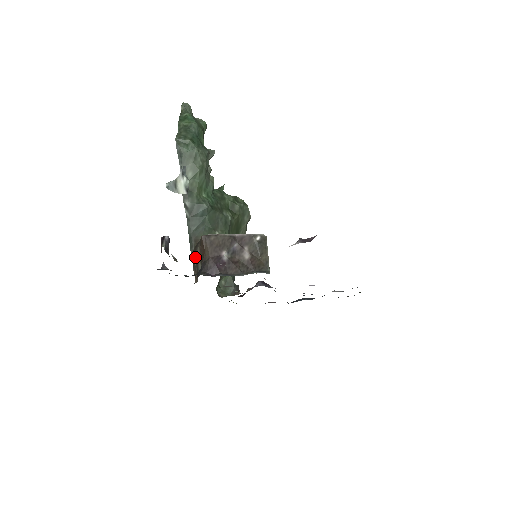
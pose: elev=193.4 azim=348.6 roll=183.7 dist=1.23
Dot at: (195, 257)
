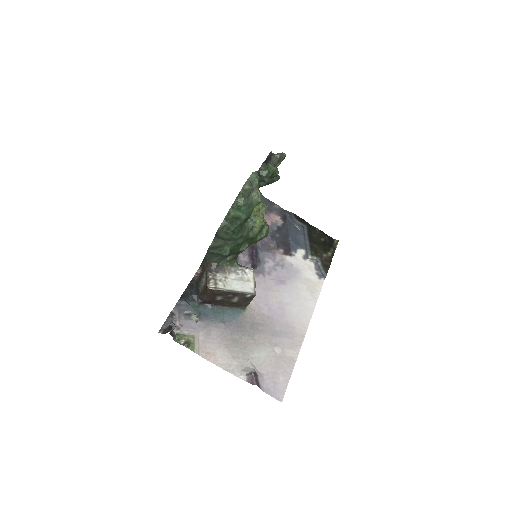
Dot at: (203, 268)
